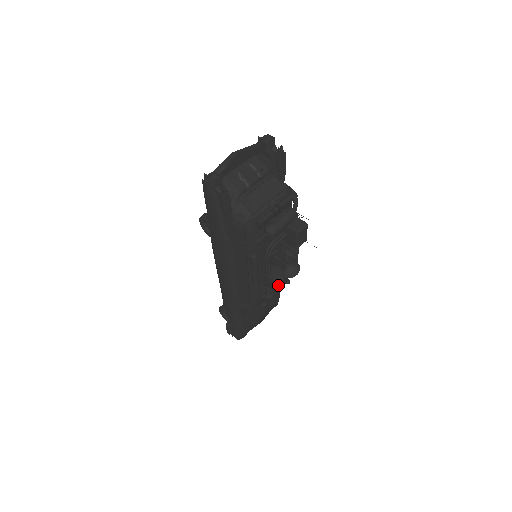
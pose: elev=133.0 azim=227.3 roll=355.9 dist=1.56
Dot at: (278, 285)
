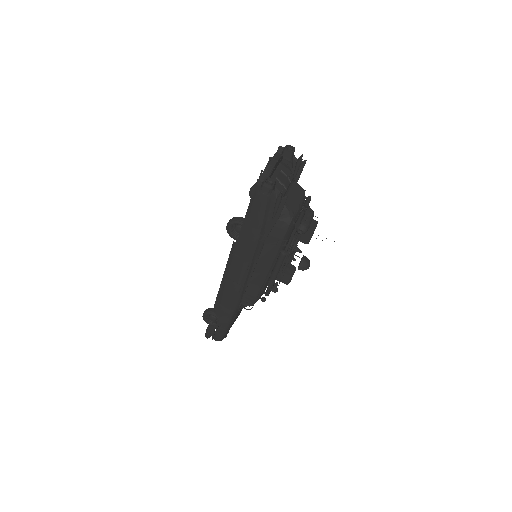
Dot at: (291, 278)
